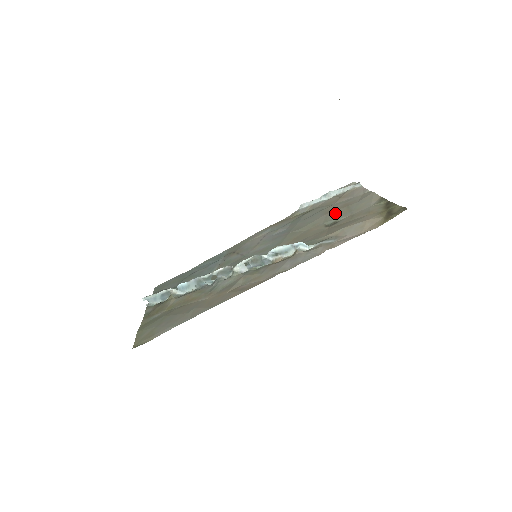
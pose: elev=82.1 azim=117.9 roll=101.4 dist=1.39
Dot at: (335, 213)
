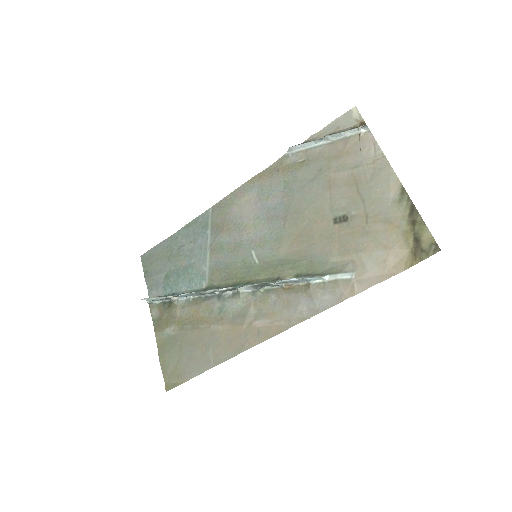
Dot at: (342, 195)
